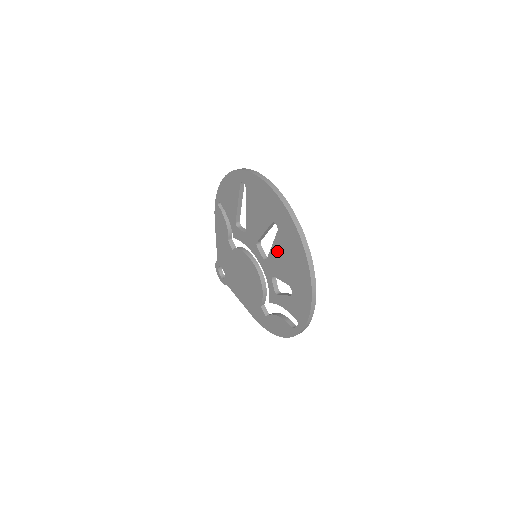
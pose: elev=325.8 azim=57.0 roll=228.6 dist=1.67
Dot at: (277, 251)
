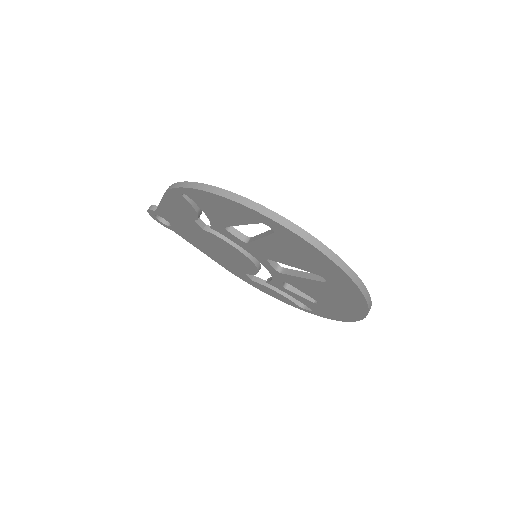
Dot at: (311, 285)
